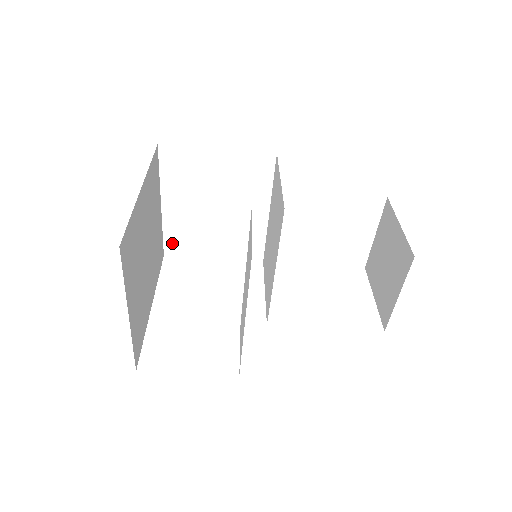
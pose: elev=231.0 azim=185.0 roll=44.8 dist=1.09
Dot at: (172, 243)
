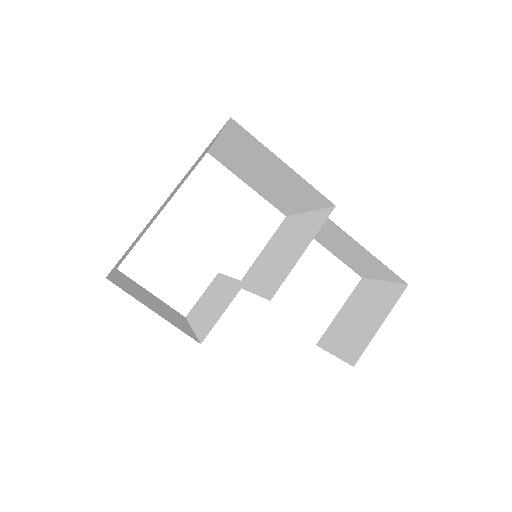
Dot at: (217, 154)
